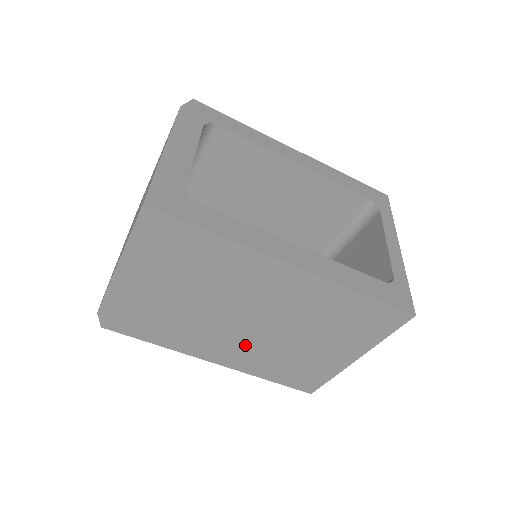
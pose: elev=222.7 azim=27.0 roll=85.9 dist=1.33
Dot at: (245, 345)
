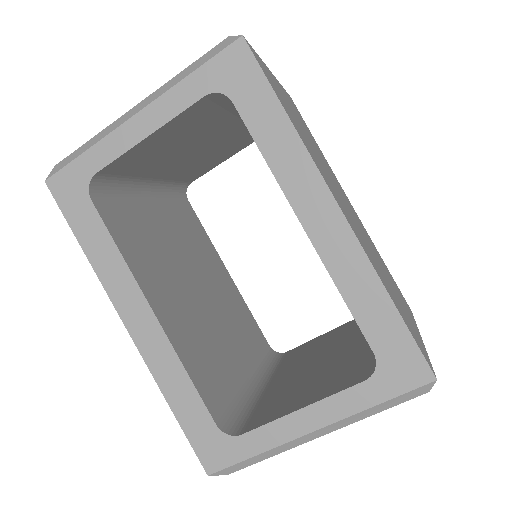
Dot at: occluded
